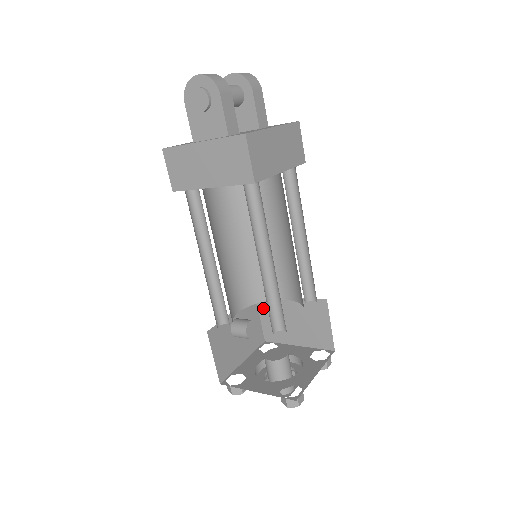
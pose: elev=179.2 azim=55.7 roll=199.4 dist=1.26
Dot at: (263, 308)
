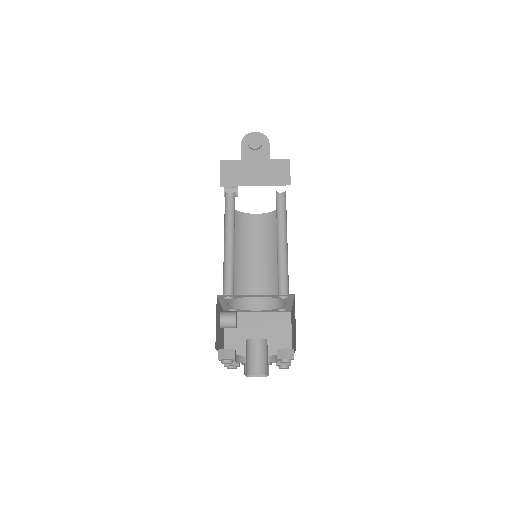
Dot at: occluded
